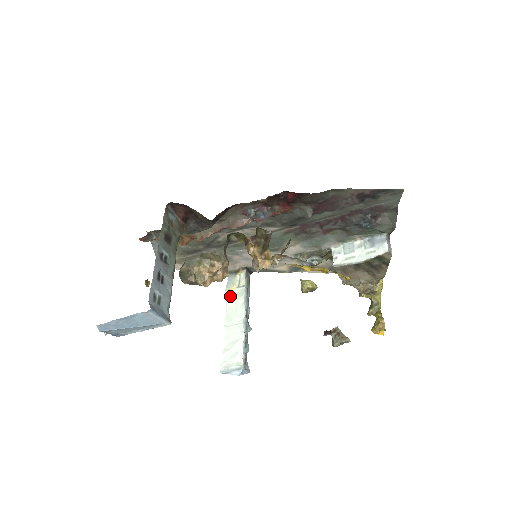
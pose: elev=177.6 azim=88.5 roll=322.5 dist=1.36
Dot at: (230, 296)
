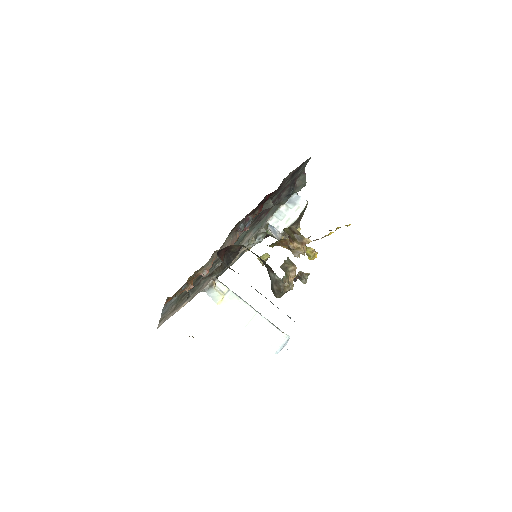
Dot at: (226, 305)
